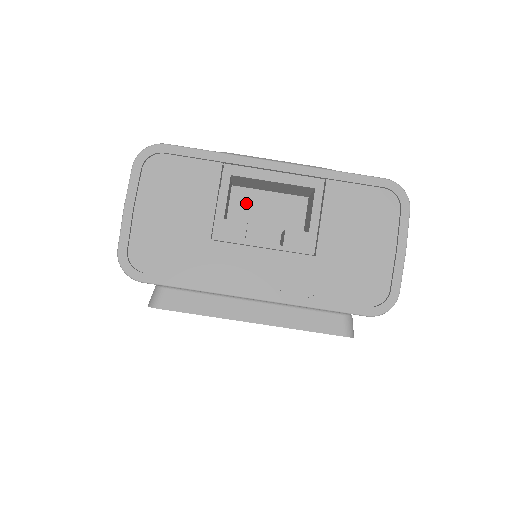
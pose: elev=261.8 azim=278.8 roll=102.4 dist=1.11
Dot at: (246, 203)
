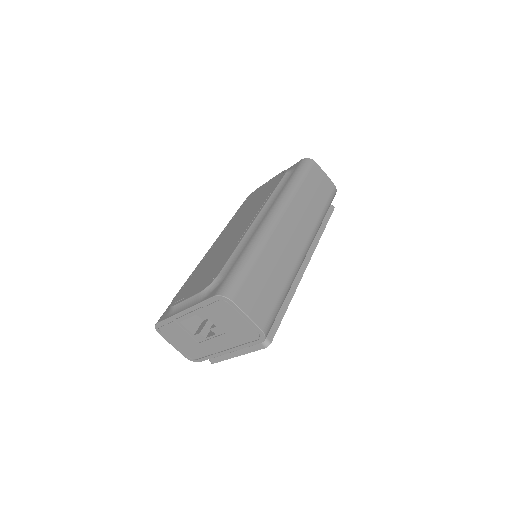
Dot at: occluded
